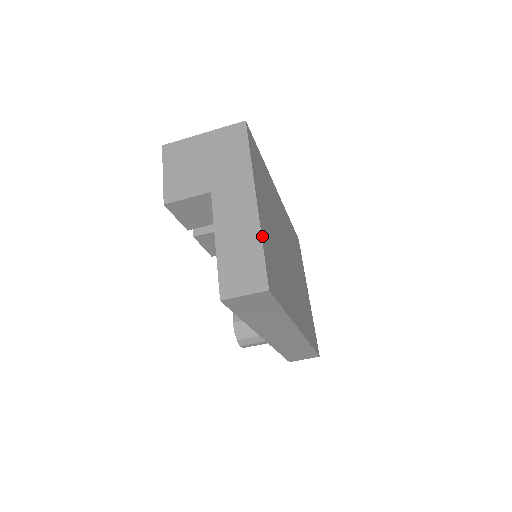
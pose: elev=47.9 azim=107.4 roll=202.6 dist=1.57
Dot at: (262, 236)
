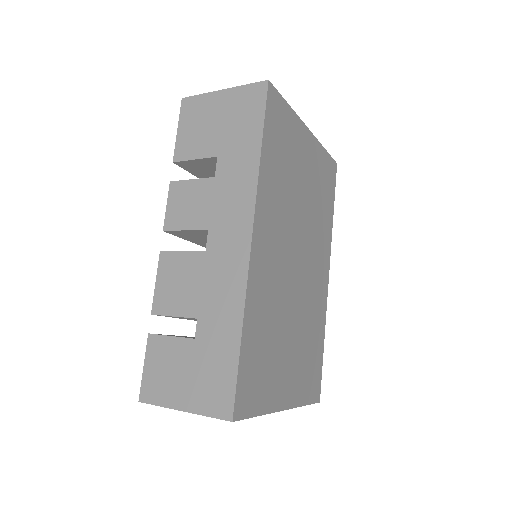
Dot at: (301, 404)
